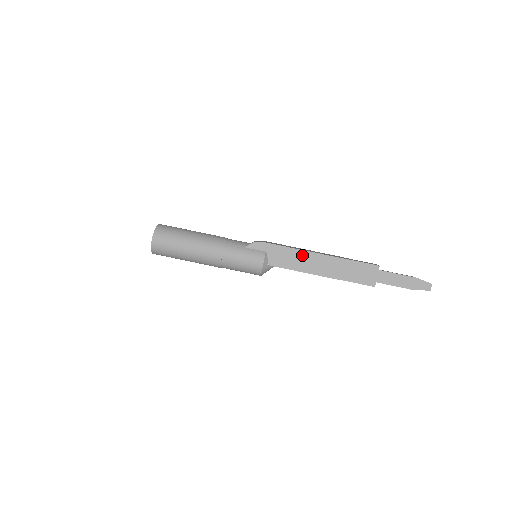
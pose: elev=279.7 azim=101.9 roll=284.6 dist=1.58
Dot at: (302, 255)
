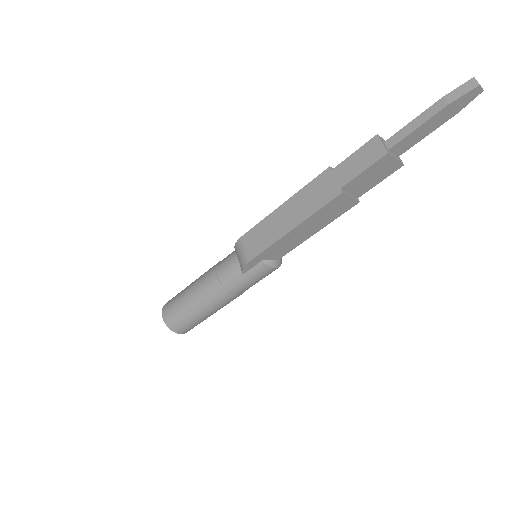
Dot at: (296, 232)
